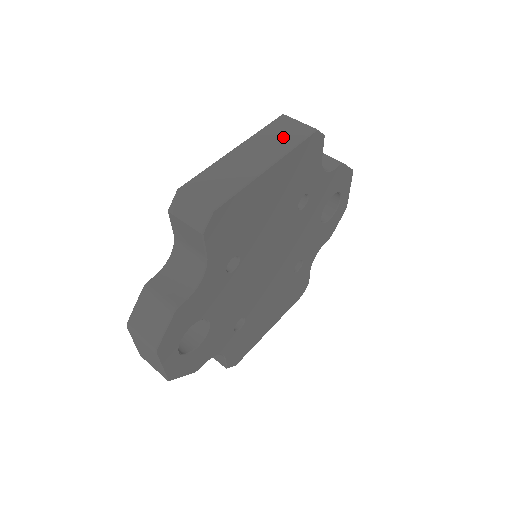
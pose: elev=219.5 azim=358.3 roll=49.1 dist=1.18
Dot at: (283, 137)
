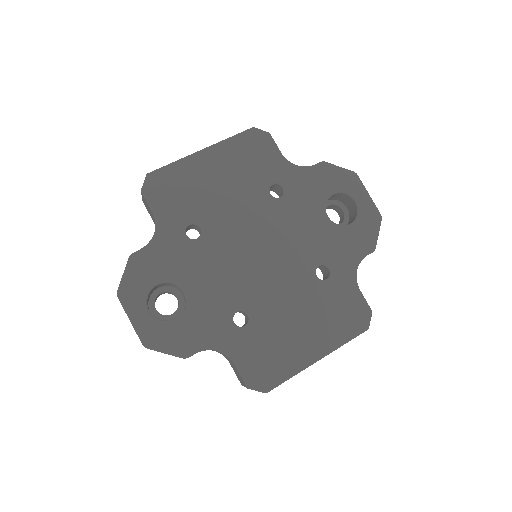
Dot at: occluded
